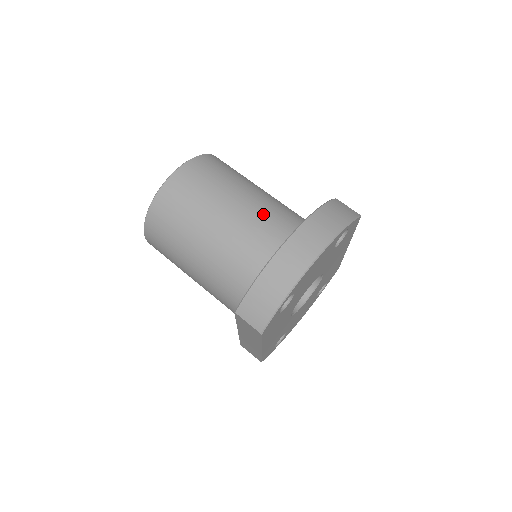
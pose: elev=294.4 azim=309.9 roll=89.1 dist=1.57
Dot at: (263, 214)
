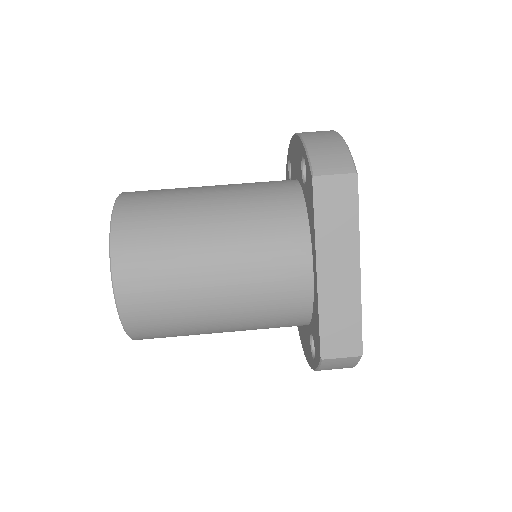
Dot at: occluded
